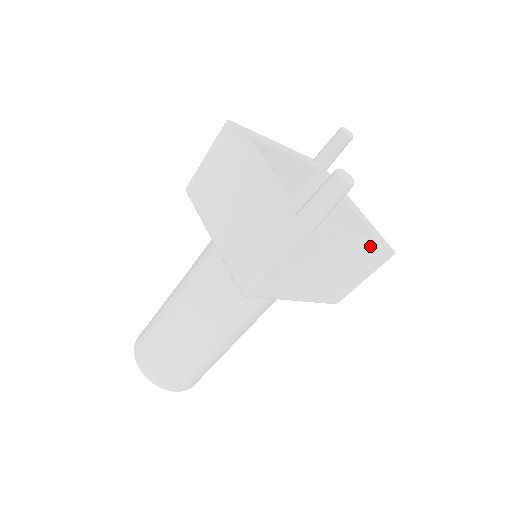
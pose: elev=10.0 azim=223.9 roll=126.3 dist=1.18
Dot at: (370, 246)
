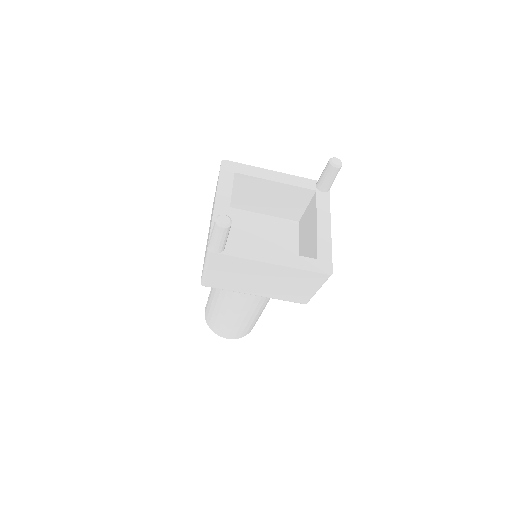
Dot at: (292, 266)
